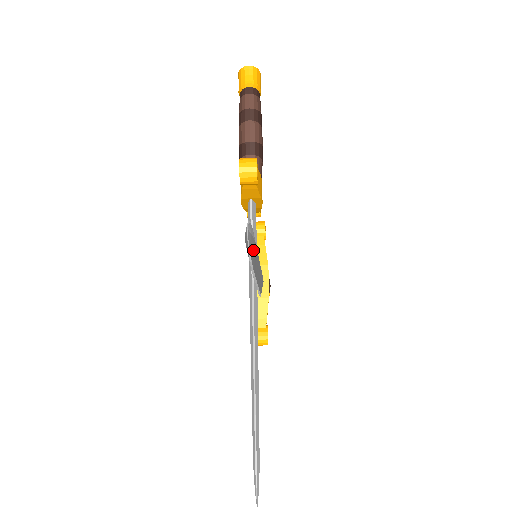
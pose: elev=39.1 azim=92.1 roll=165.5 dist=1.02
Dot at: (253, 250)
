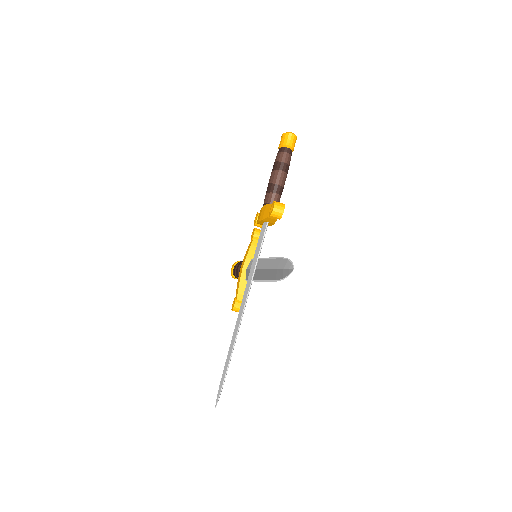
Dot at: occluded
